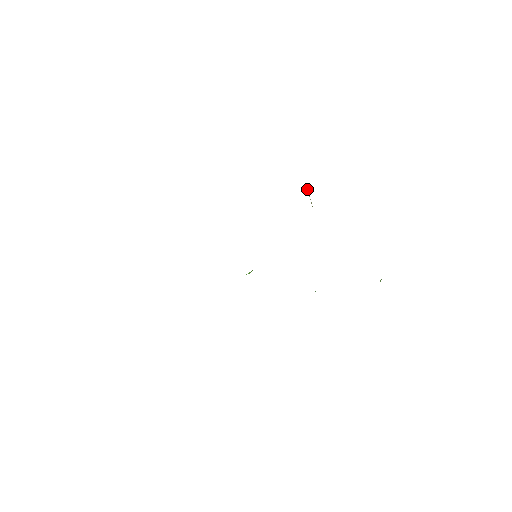
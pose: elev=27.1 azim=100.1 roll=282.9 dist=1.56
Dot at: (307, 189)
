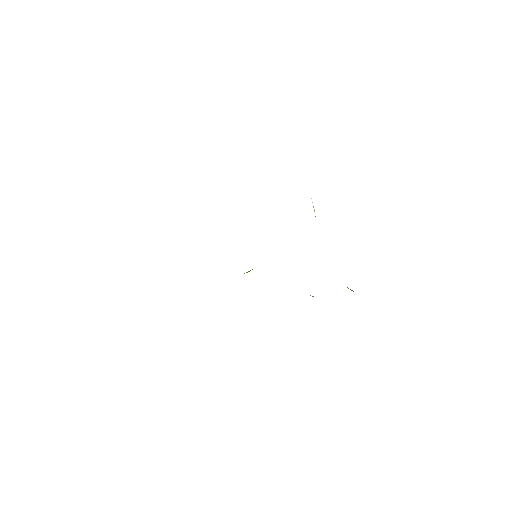
Dot at: occluded
